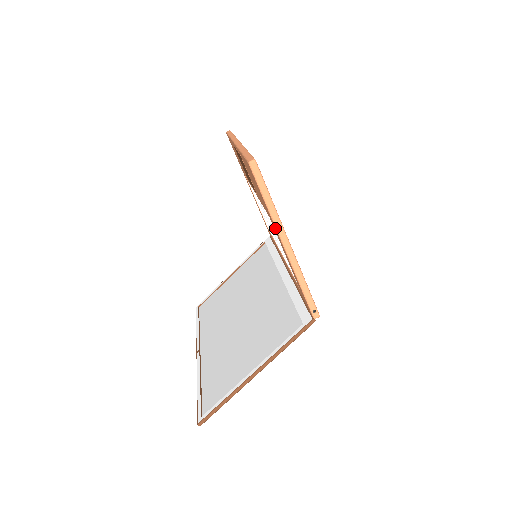
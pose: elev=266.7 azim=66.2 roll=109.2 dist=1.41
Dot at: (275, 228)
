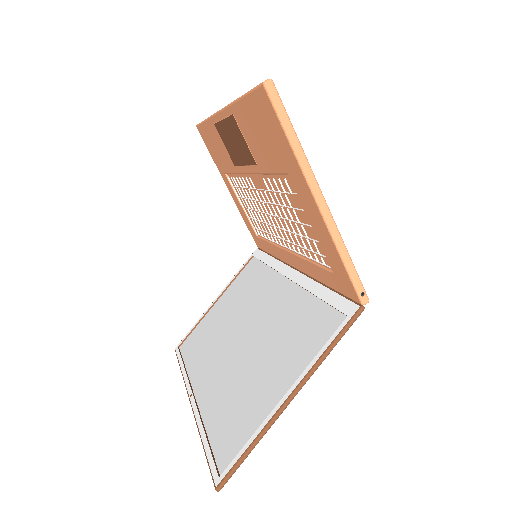
Dot at: (303, 178)
